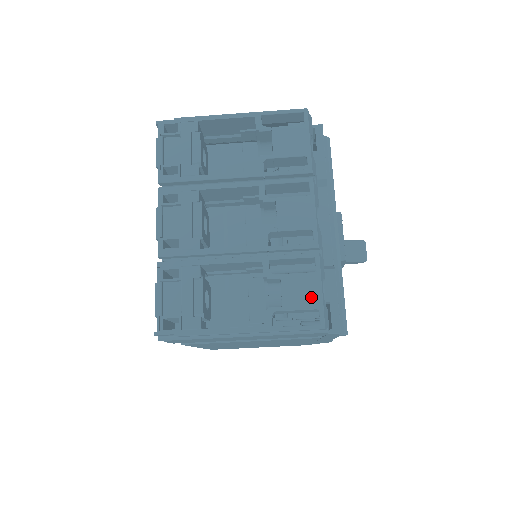
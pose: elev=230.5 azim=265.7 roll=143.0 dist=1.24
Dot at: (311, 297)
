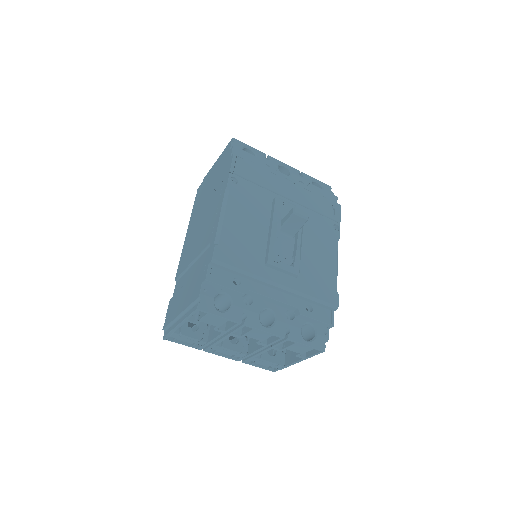
Dot at: (306, 348)
